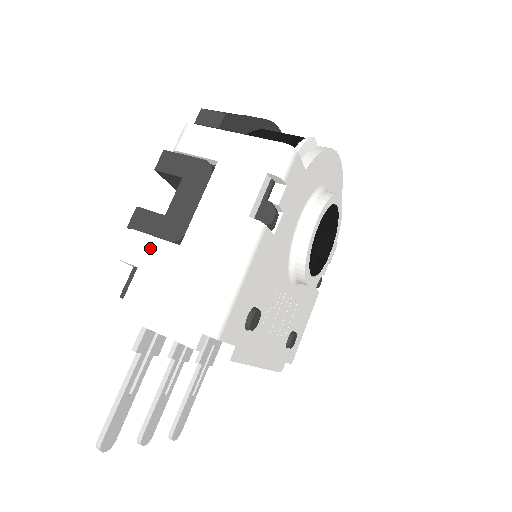
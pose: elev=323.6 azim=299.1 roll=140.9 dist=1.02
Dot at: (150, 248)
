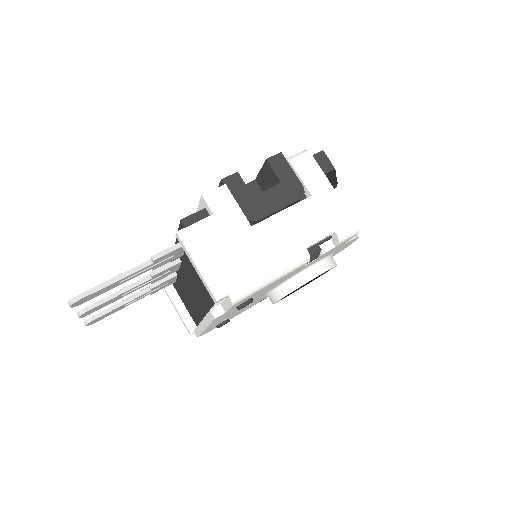
Dot at: (230, 209)
